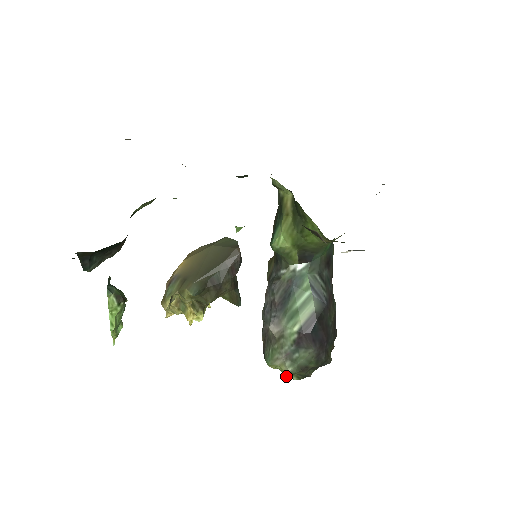
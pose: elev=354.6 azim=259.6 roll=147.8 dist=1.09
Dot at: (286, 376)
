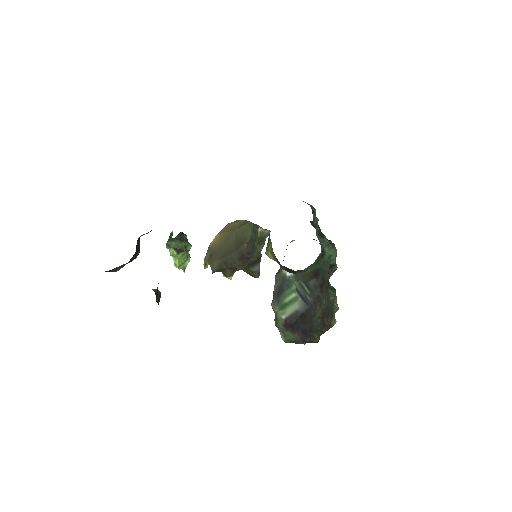
Dot at: occluded
